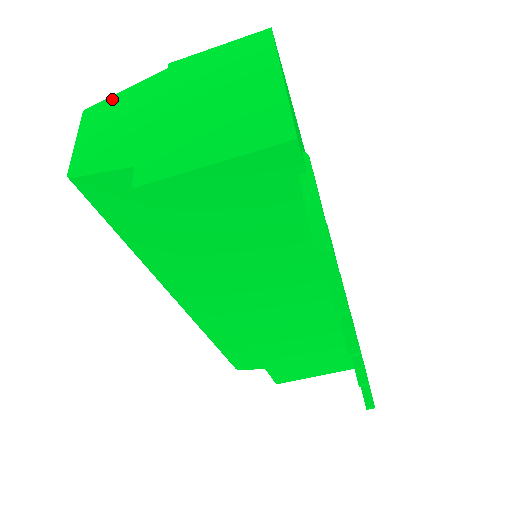
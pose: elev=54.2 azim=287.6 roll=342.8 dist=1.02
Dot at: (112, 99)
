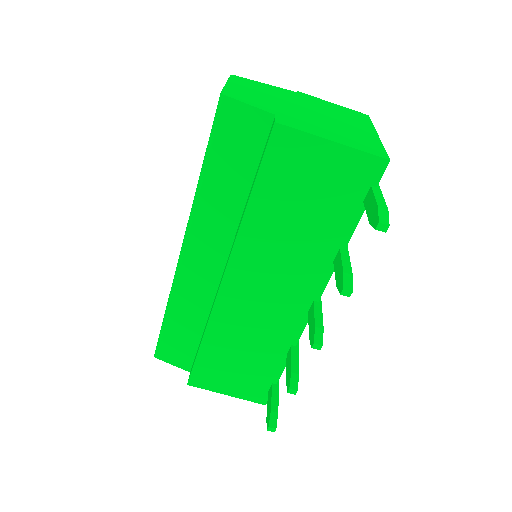
Dot at: (254, 82)
